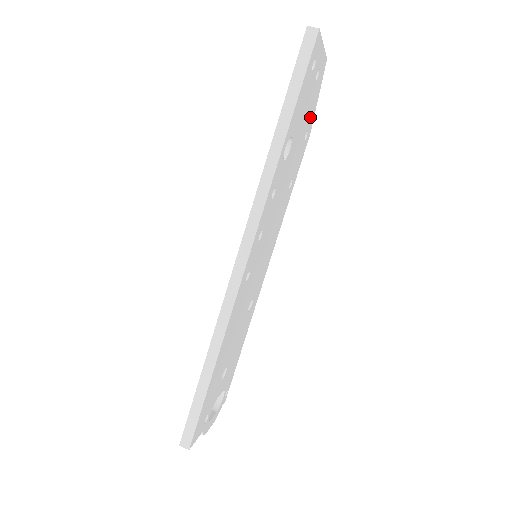
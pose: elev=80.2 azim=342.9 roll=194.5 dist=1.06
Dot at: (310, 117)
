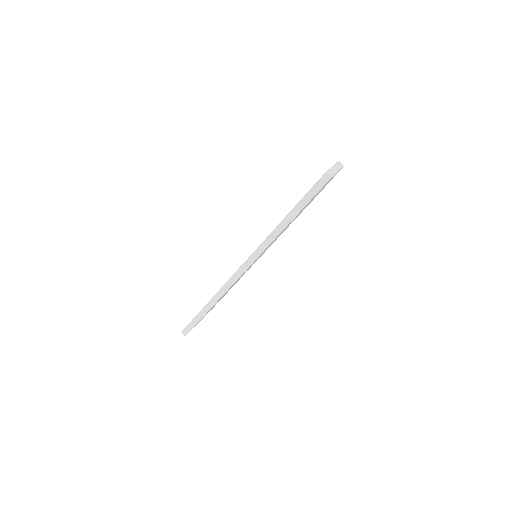
Dot at: (321, 190)
